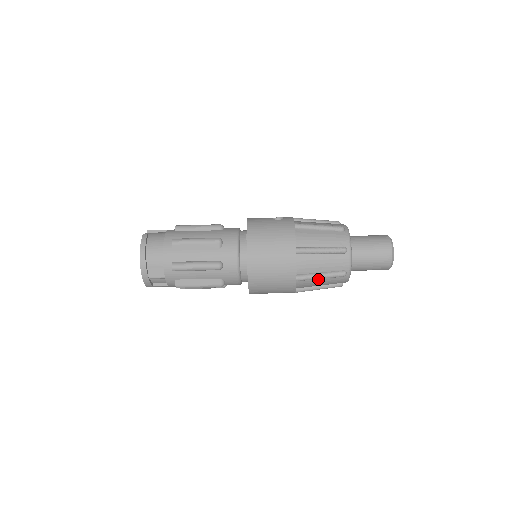
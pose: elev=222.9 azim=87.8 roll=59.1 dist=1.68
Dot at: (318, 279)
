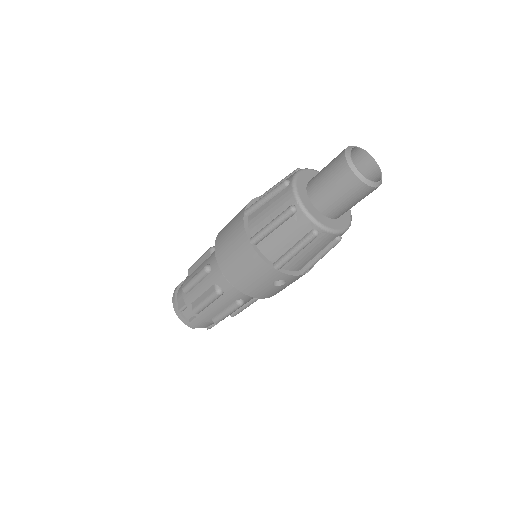
Dot at: (276, 233)
